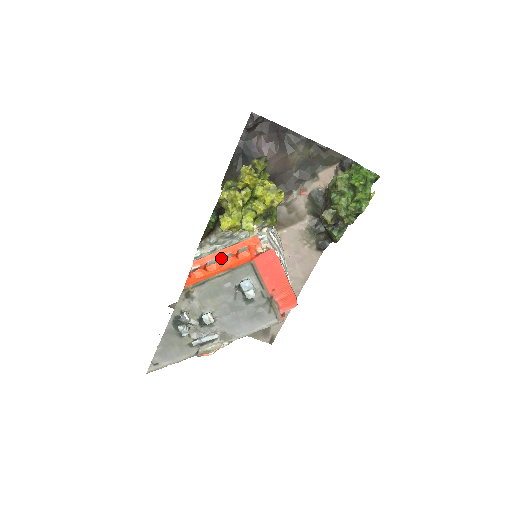
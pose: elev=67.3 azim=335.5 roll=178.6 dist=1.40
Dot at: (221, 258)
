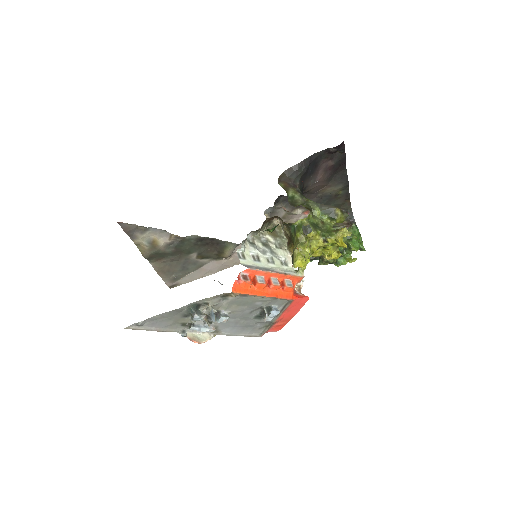
Dot at: (269, 279)
